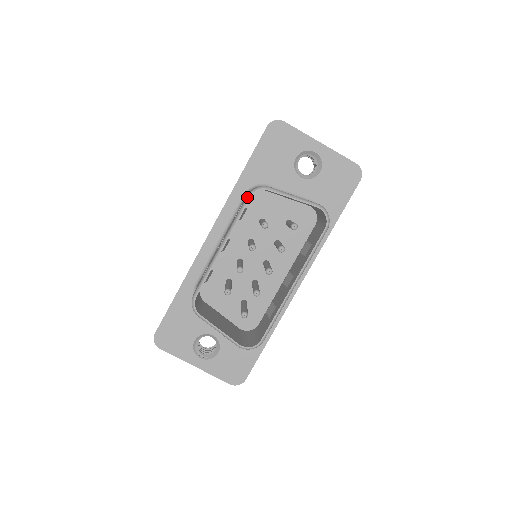
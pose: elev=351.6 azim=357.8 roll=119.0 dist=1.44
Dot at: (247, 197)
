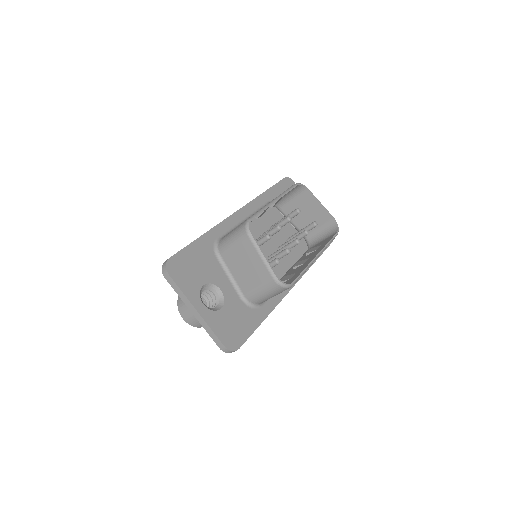
Dot at: (295, 184)
